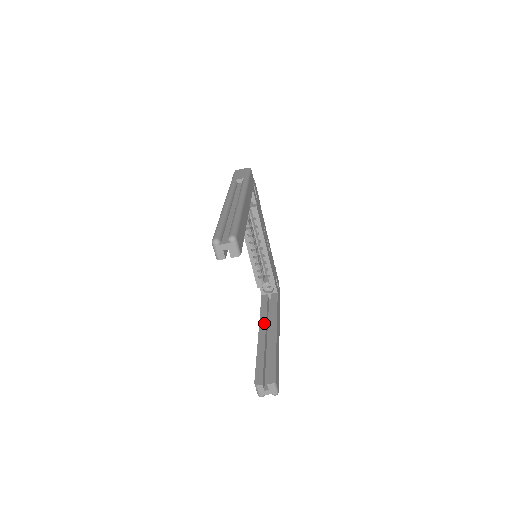
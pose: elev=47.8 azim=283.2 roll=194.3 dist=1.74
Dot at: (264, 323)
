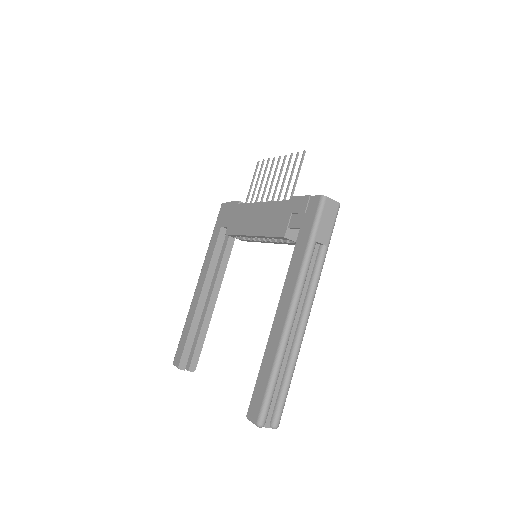
Dot at: (210, 282)
